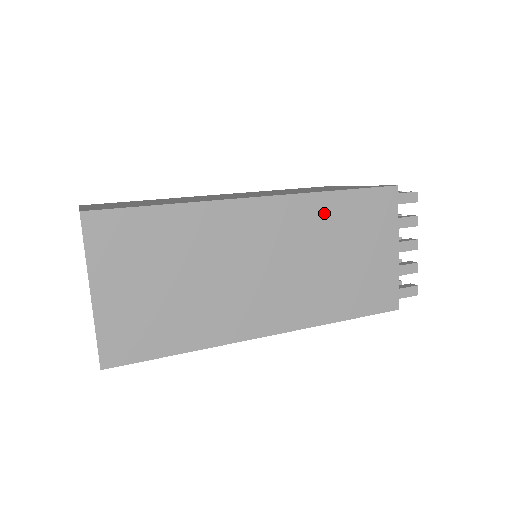
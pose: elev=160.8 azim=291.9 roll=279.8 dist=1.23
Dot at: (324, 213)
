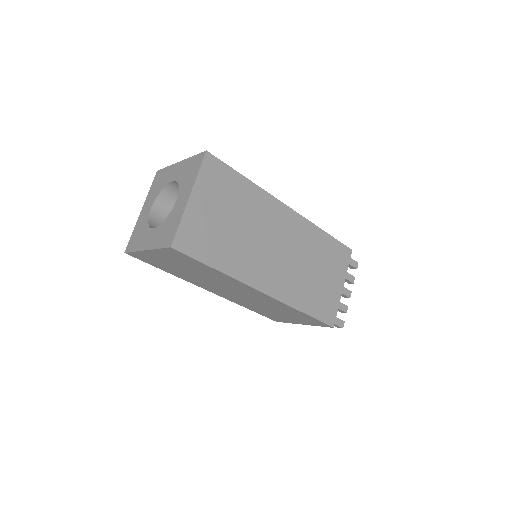
Dot at: occluded
